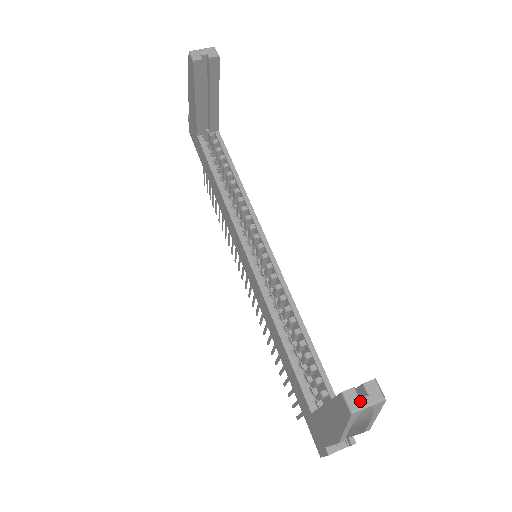
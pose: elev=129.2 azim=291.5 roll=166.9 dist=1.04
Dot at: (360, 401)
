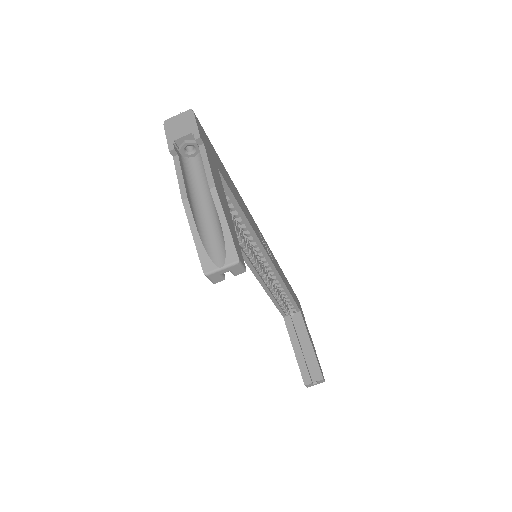
Dot at: (312, 385)
